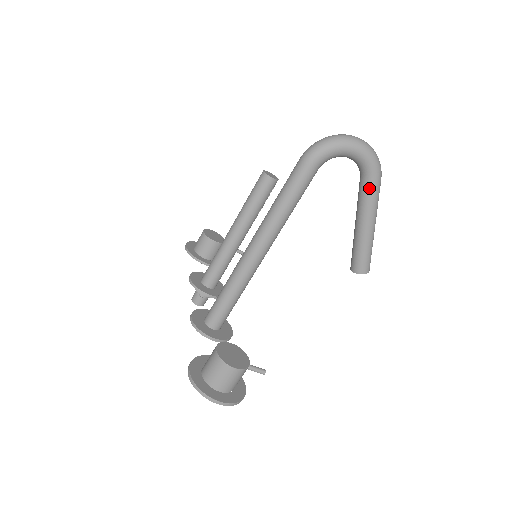
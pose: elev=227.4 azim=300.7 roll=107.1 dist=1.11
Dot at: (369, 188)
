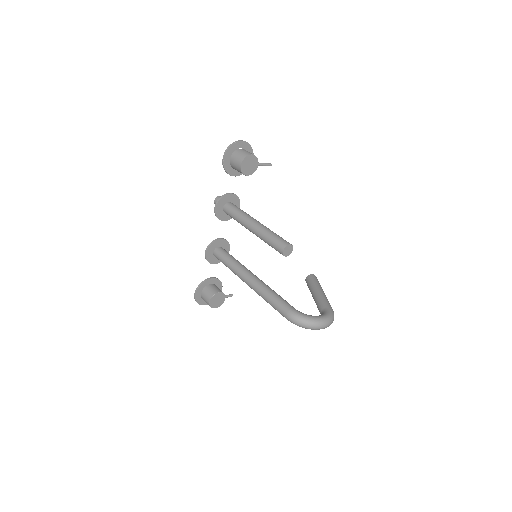
Dot at: occluded
